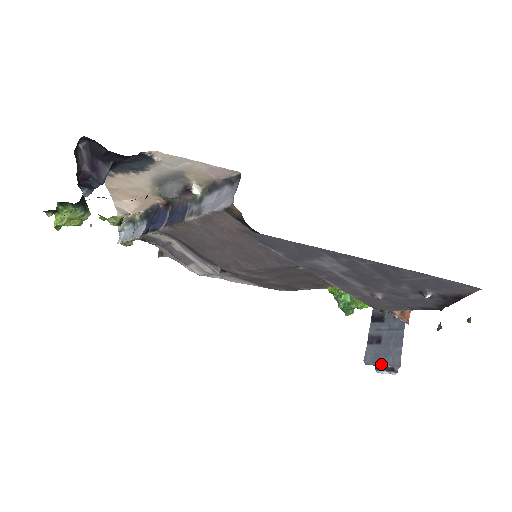
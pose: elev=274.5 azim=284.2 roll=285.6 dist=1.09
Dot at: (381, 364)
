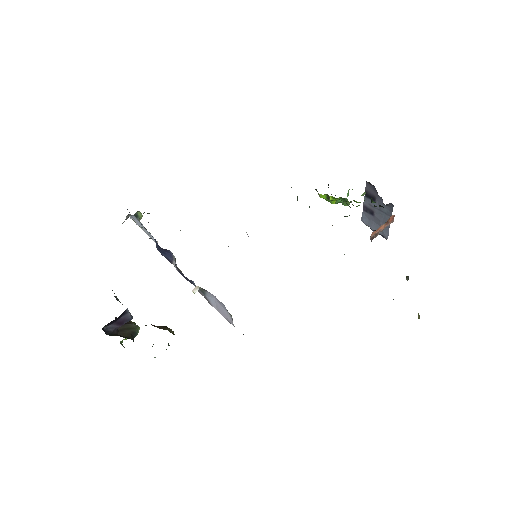
Dot at: (374, 230)
